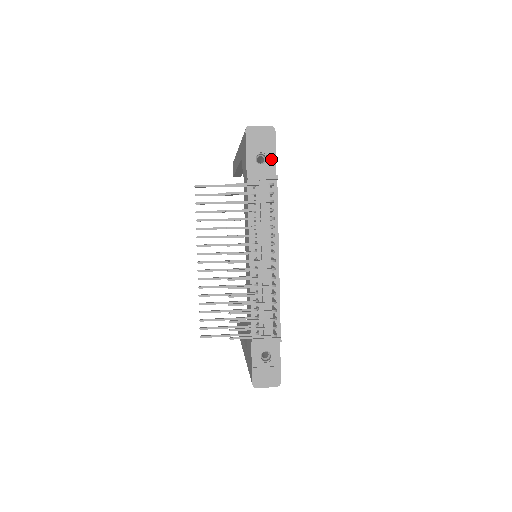
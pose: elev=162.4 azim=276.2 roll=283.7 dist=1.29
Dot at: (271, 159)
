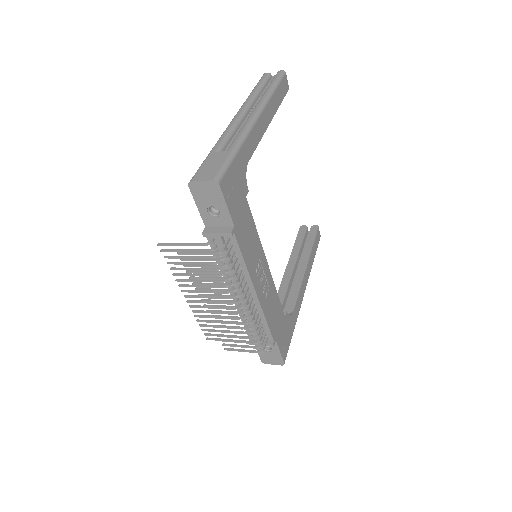
Dot at: (224, 211)
